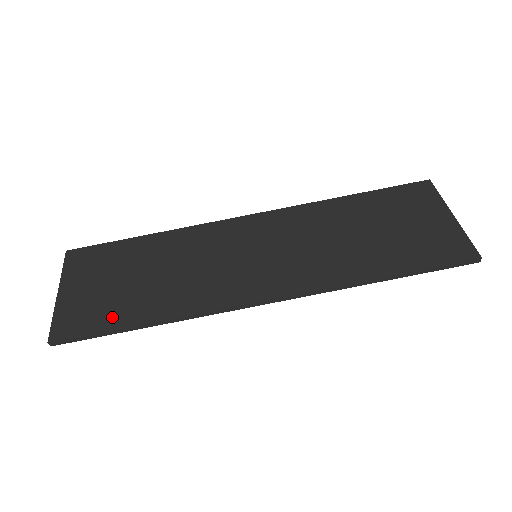
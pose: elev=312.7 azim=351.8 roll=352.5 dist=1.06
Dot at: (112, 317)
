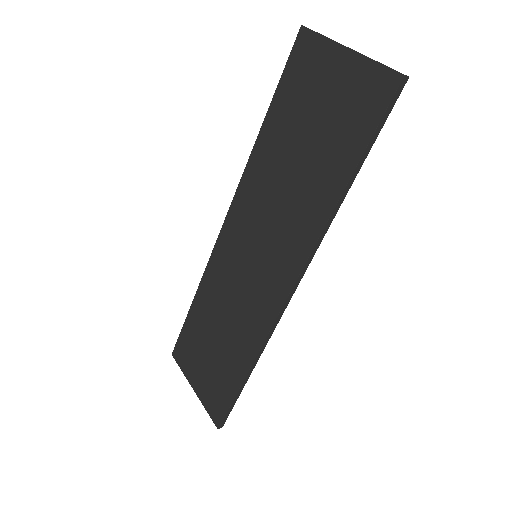
Dot at: (228, 385)
